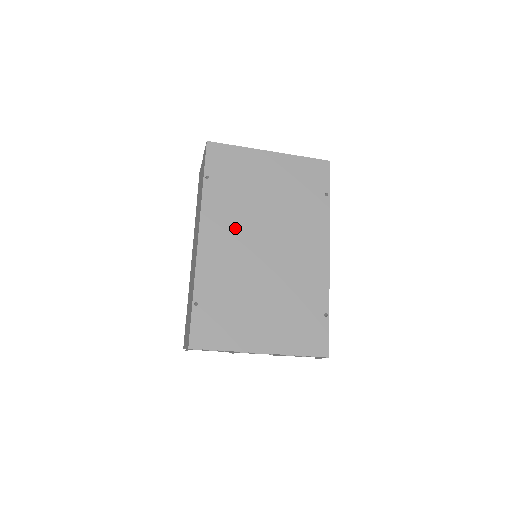
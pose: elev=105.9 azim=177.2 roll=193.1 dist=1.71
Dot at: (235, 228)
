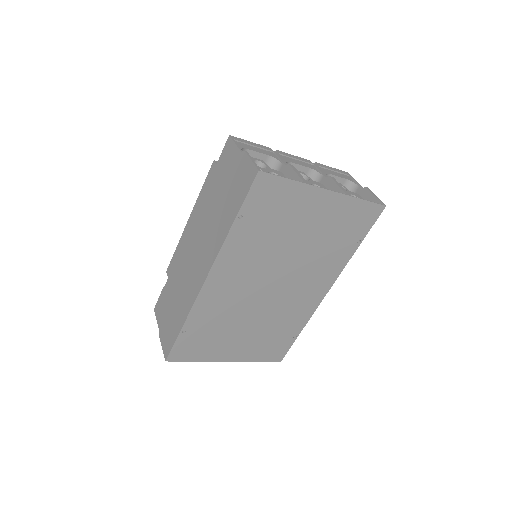
Dot at: (249, 271)
